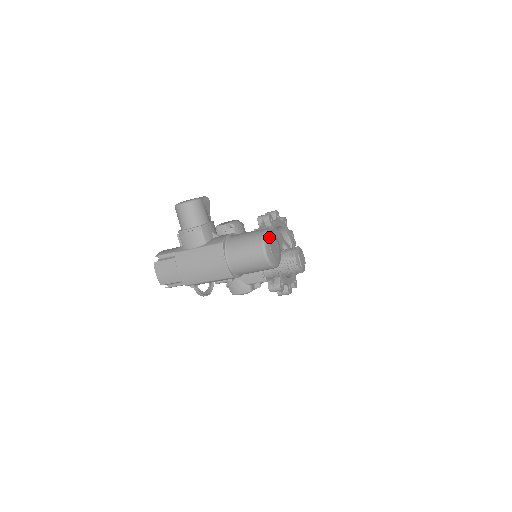
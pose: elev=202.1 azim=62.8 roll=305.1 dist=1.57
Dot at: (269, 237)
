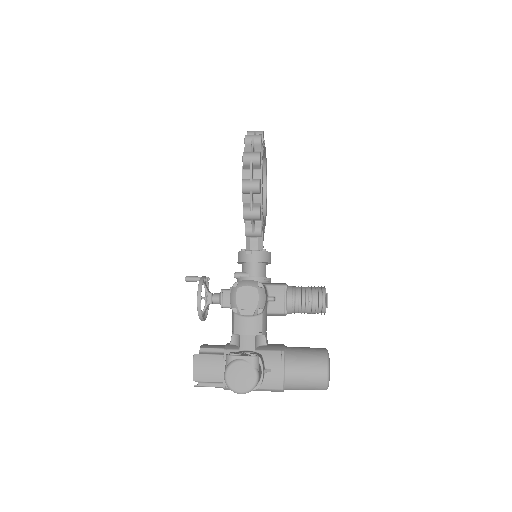
Dot at: occluded
